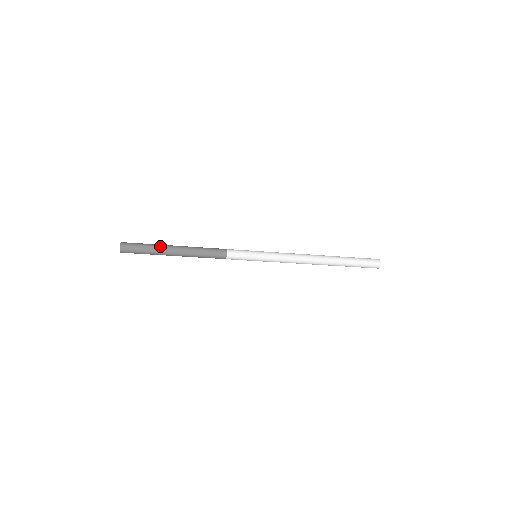
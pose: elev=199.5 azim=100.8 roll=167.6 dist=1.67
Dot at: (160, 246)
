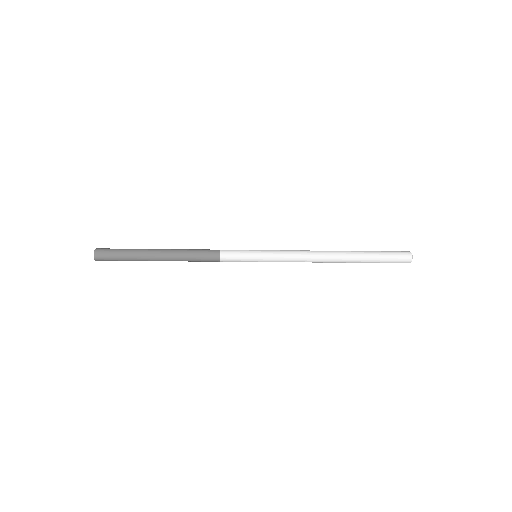
Dot at: (140, 257)
